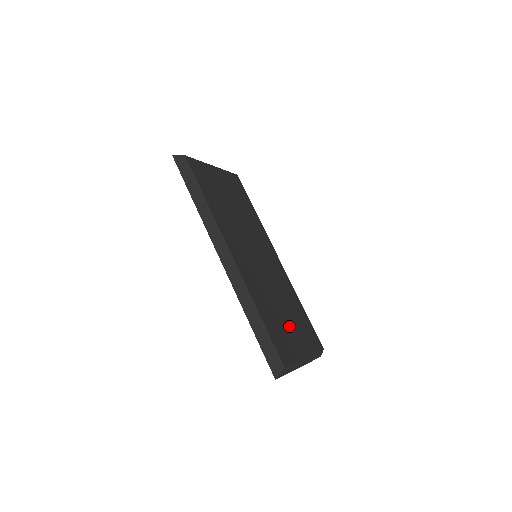
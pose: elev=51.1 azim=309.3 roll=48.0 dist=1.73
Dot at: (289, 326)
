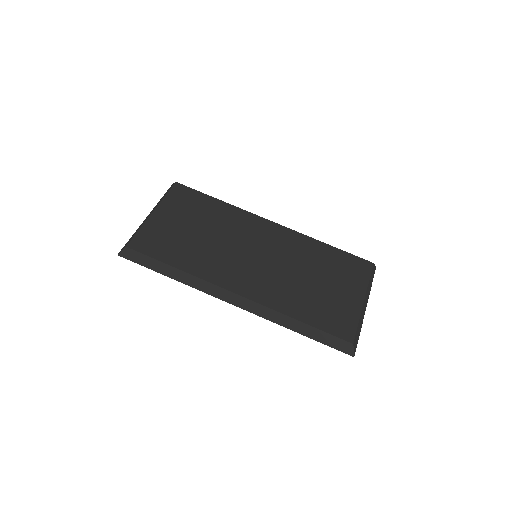
Dot at: (330, 290)
